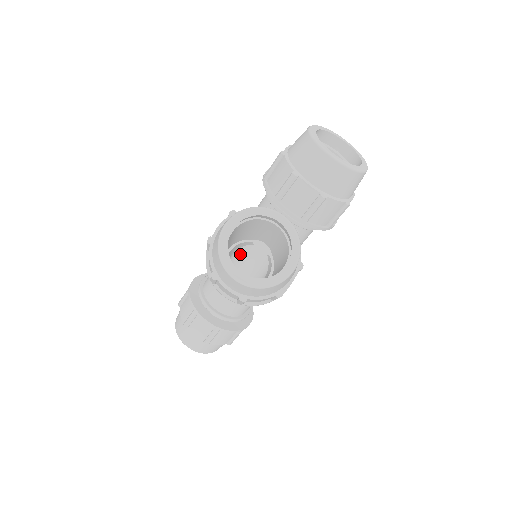
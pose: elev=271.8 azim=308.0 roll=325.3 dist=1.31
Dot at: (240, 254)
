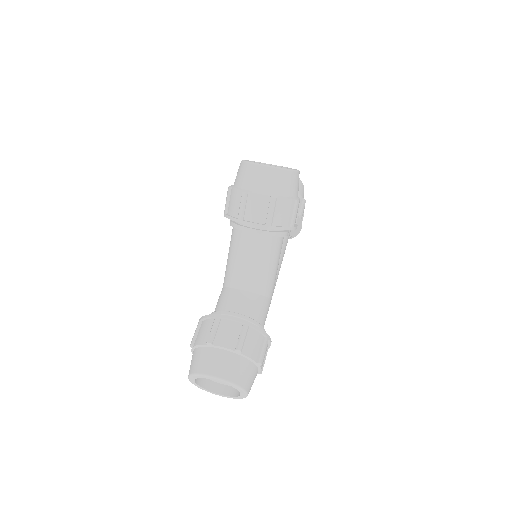
Dot at: occluded
